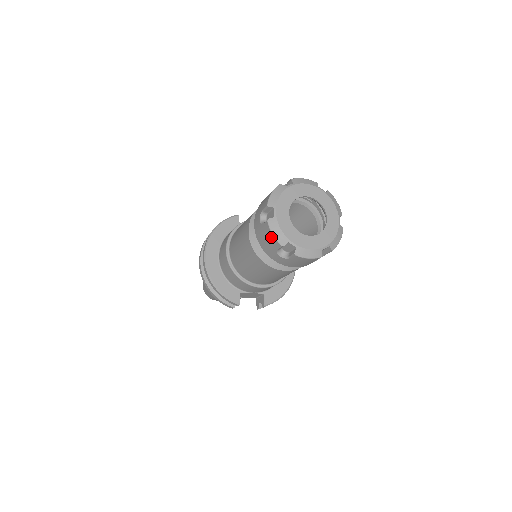
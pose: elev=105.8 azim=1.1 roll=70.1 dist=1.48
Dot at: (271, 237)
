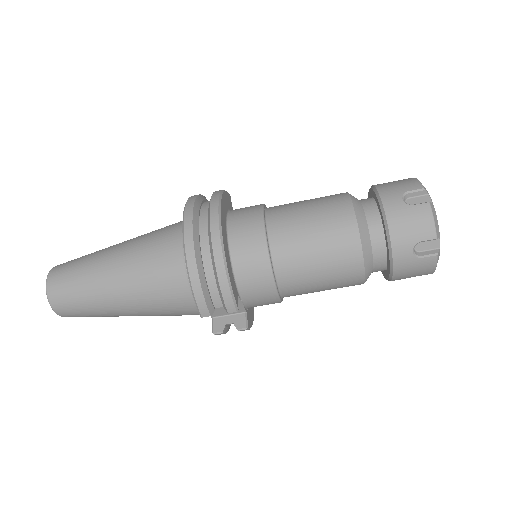
Dot at: (428, 222)
